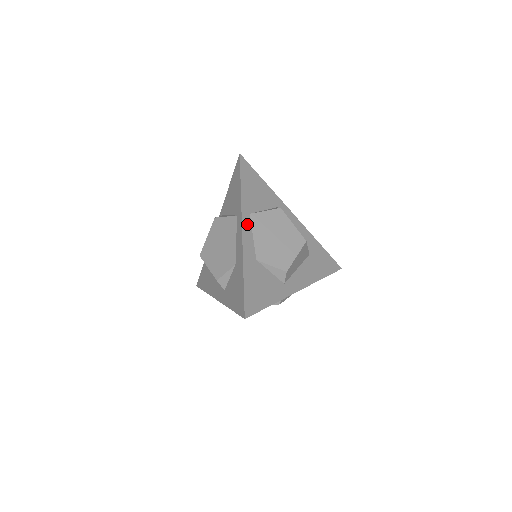
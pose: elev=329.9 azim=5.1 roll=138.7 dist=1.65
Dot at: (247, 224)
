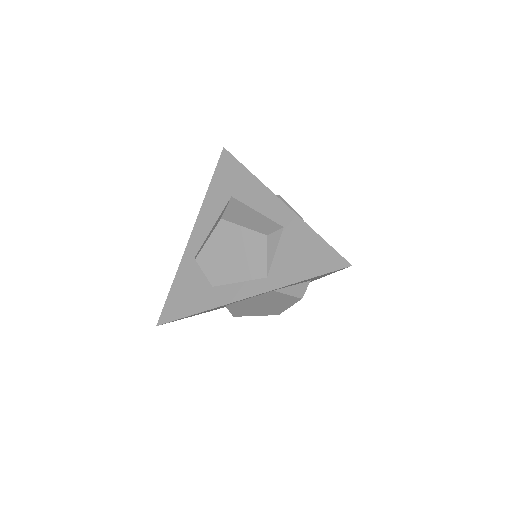
Dot at: occluded
